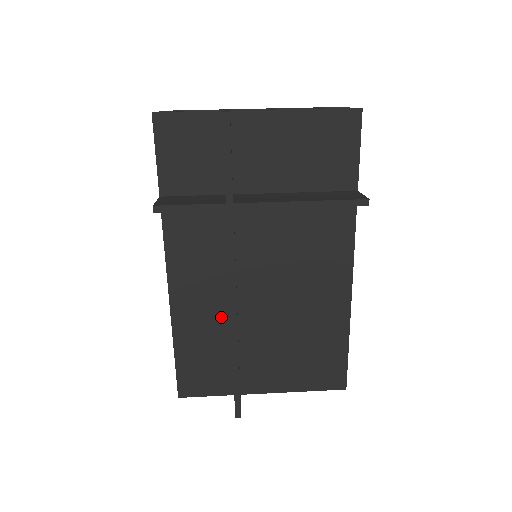
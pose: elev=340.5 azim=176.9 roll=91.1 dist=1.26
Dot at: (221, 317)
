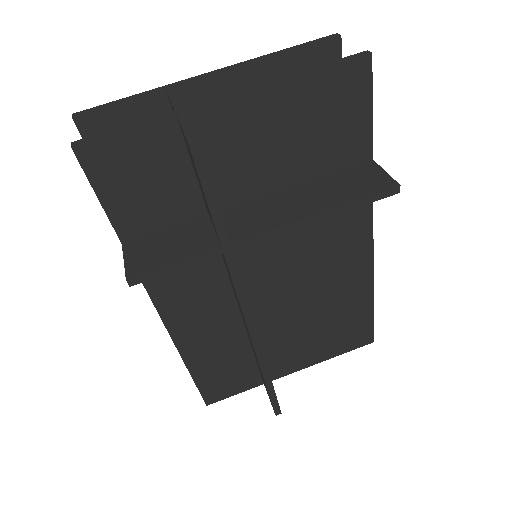
Dot at: (234, 331)
